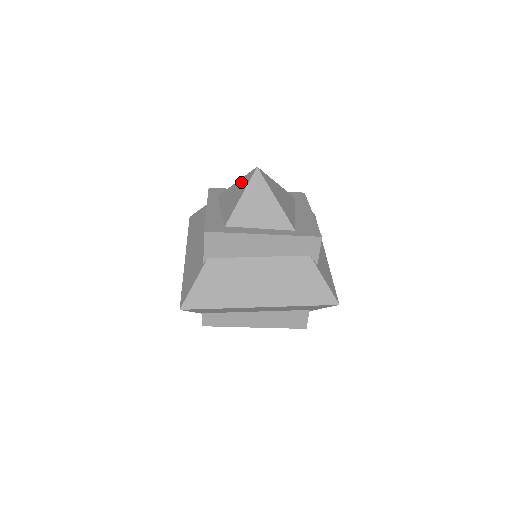
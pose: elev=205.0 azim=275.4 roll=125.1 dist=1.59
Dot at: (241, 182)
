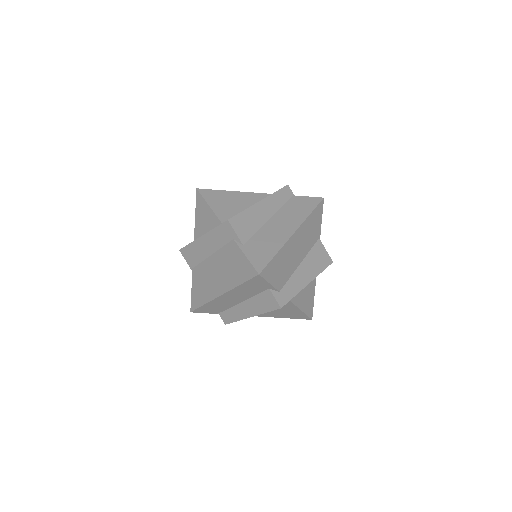
Dot at: occluded
